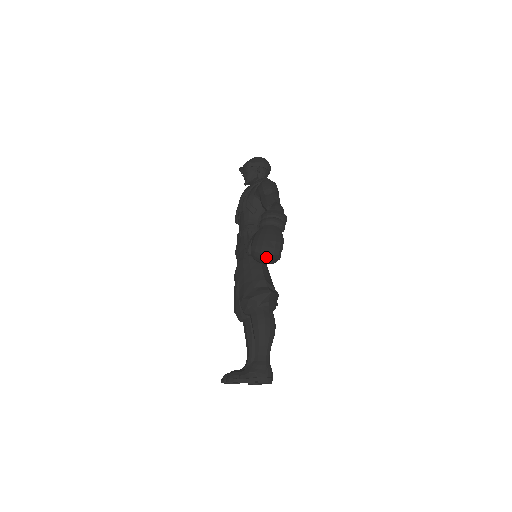
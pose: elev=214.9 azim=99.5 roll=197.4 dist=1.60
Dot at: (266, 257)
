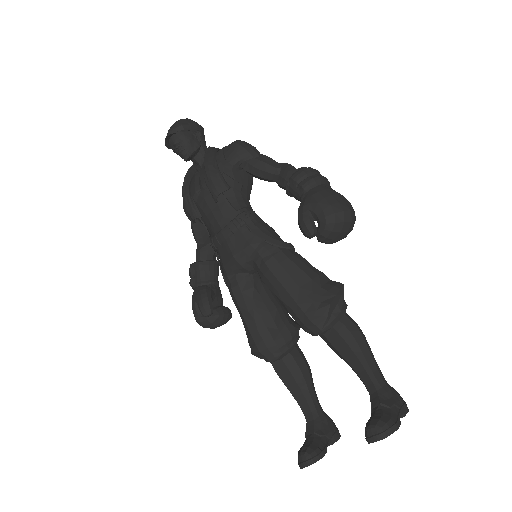
Dot at: (349, 227)
